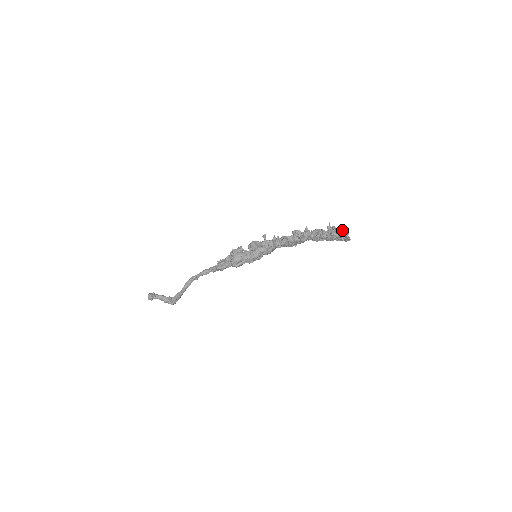
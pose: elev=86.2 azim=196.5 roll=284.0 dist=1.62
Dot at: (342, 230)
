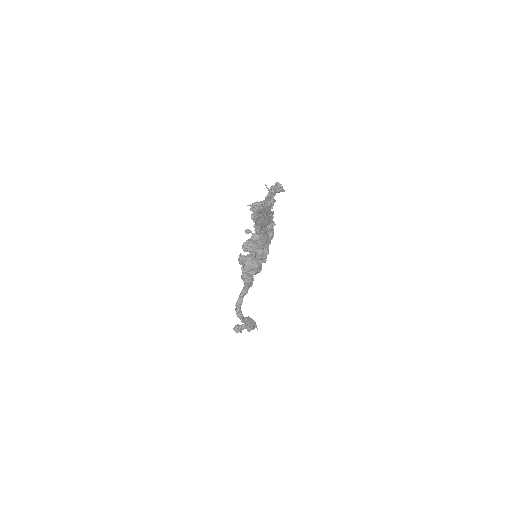
Dot at: (269, 191)
